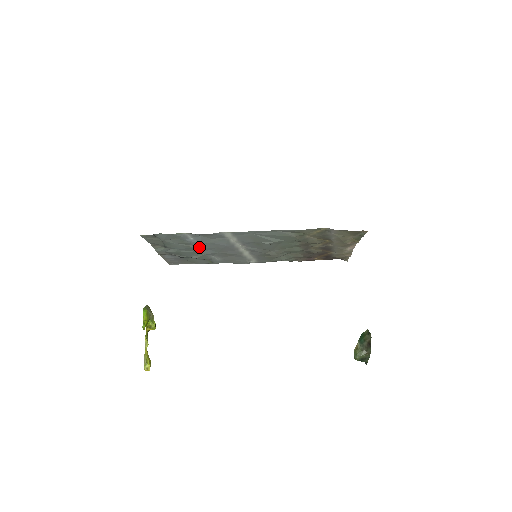
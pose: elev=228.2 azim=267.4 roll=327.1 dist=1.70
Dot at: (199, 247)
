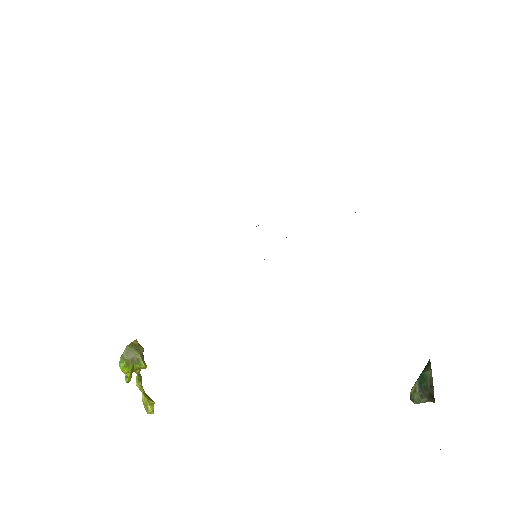
Dot at: occluded
